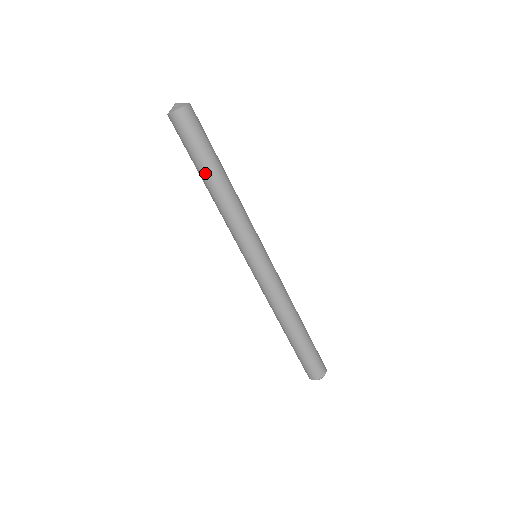
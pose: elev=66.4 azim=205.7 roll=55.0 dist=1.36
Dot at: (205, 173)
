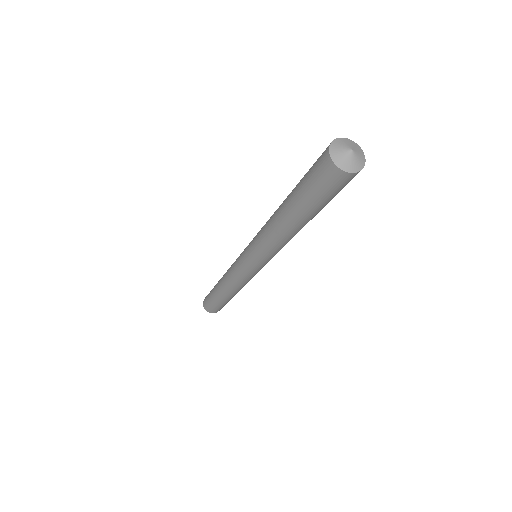
Dot at: (290, 209)
